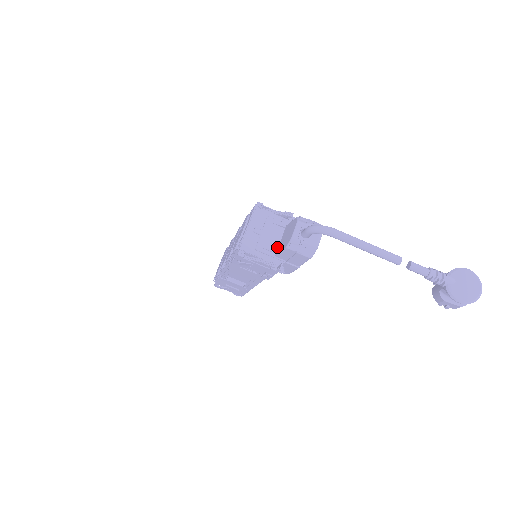
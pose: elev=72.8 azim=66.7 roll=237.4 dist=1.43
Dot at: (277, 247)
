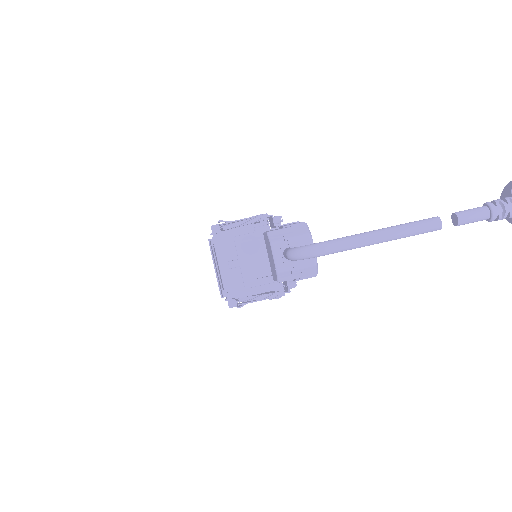
Dot at: (269, 268)
